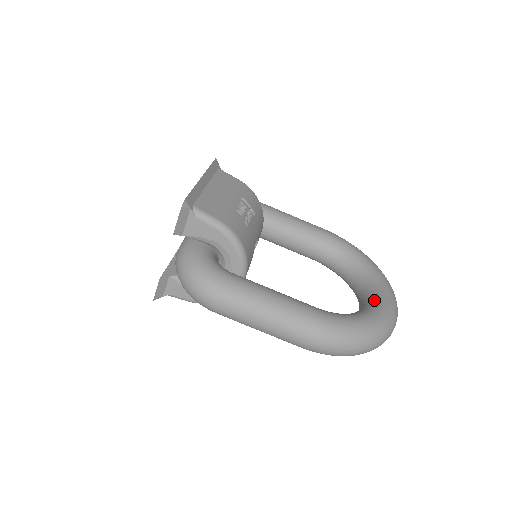
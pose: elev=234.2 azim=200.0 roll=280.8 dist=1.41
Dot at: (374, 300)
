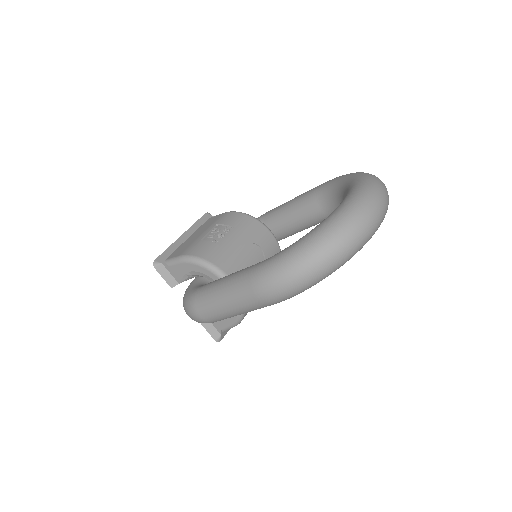
Dot at: occluded
